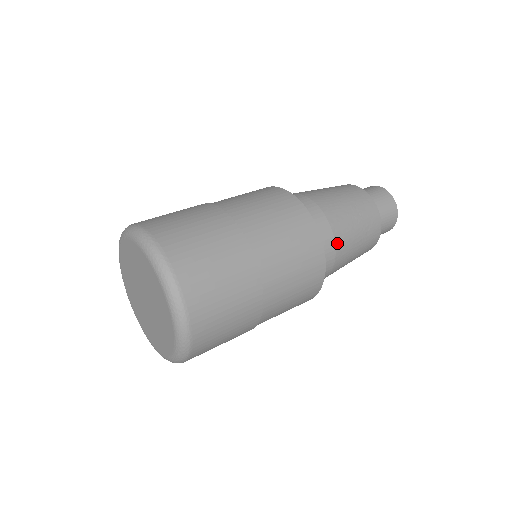
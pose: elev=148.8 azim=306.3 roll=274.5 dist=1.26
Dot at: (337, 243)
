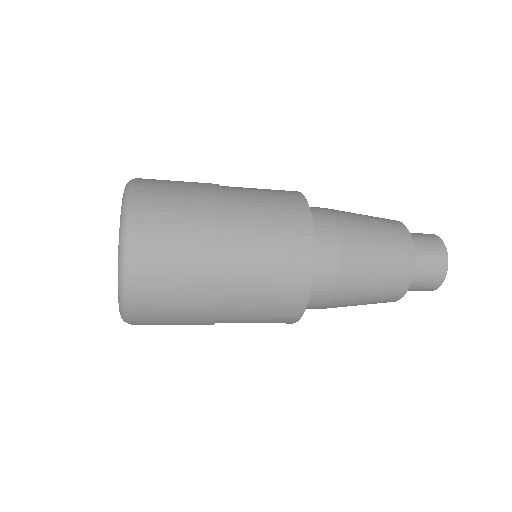
Dot at: (330, 210)
